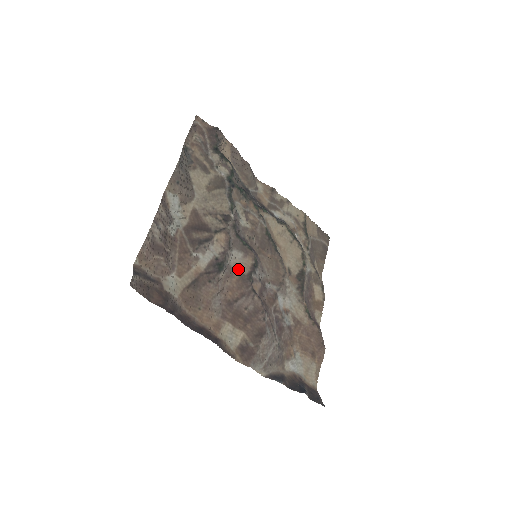
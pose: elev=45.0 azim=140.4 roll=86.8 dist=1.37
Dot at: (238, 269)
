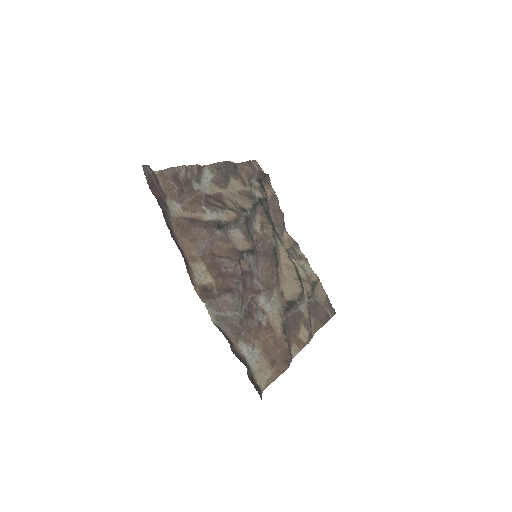
Dot at: (234, 243)
